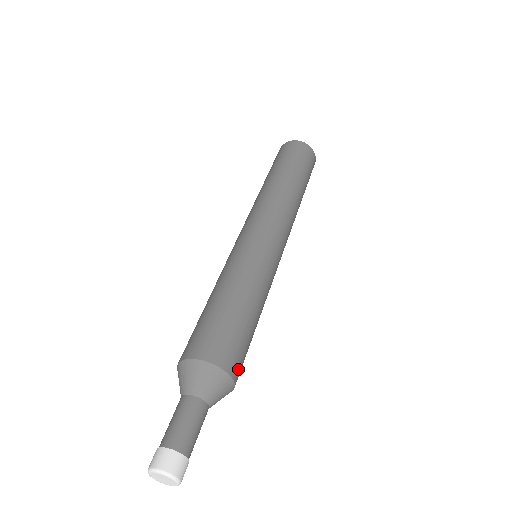
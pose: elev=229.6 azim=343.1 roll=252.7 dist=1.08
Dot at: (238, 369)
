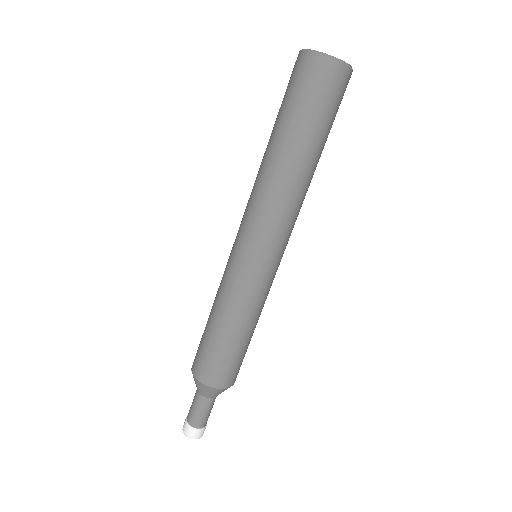
Dot at: (228, 380)
